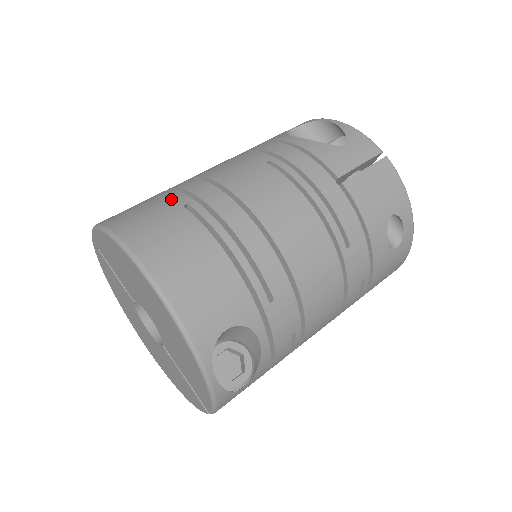
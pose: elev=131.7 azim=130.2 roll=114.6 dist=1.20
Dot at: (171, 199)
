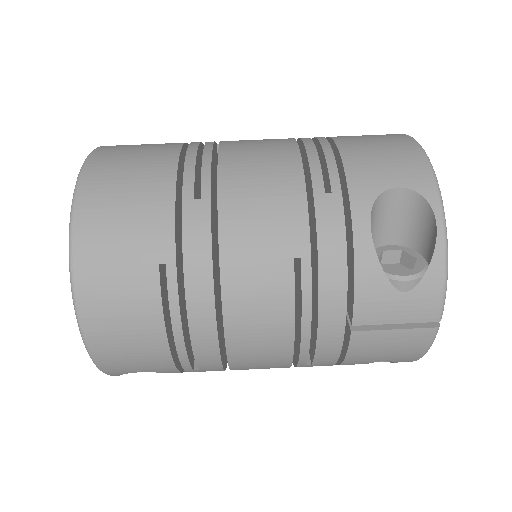
Dot at: (157, 238)
